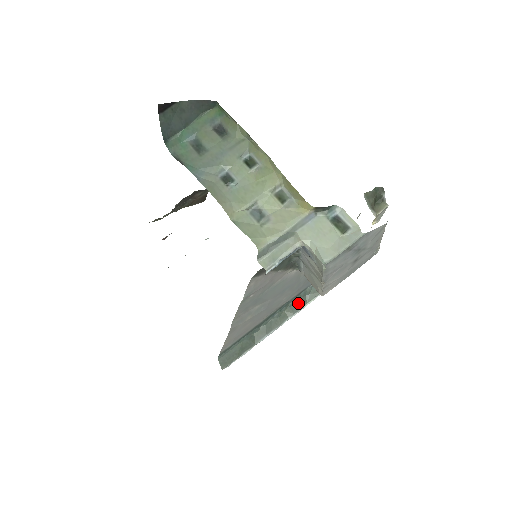
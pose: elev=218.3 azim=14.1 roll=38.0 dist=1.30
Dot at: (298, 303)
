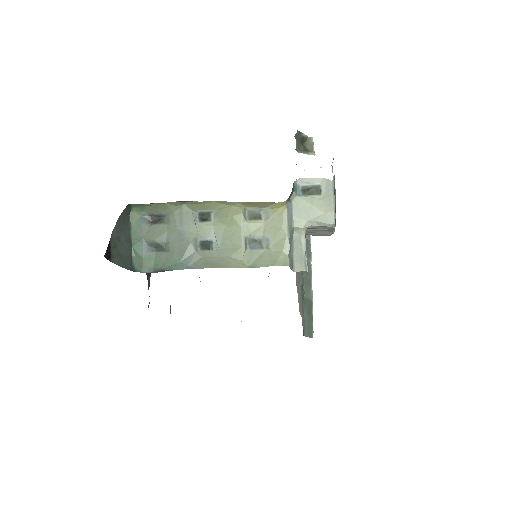
Dot at: occluded
